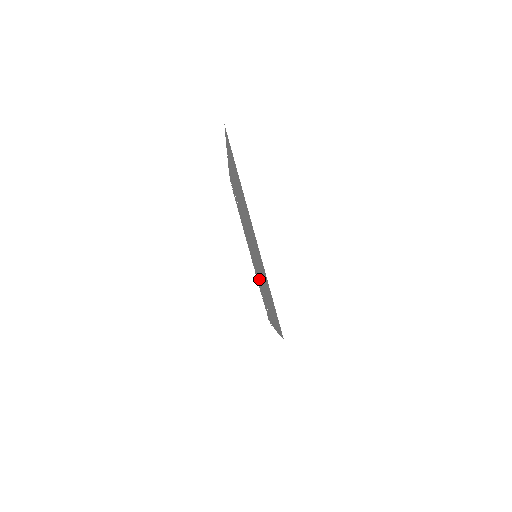
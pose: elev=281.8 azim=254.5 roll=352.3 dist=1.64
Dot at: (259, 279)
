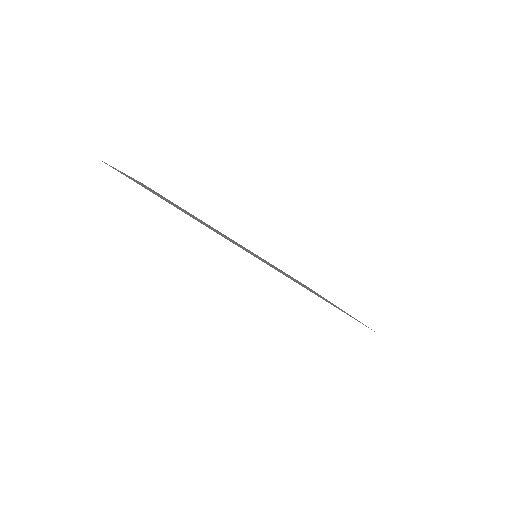
Dot at: occluded
